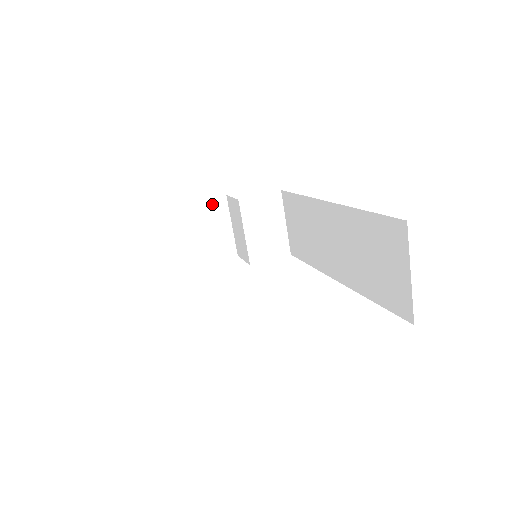
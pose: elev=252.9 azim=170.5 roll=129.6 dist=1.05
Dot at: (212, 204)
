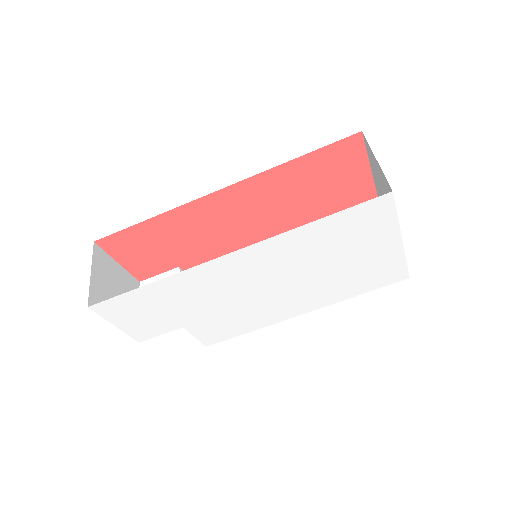
Dot at: (129, 278)
